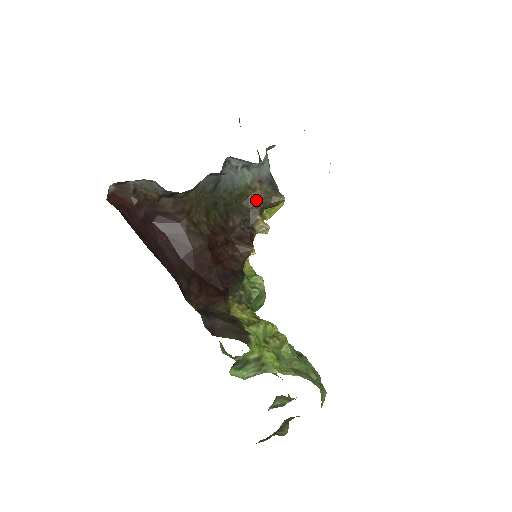
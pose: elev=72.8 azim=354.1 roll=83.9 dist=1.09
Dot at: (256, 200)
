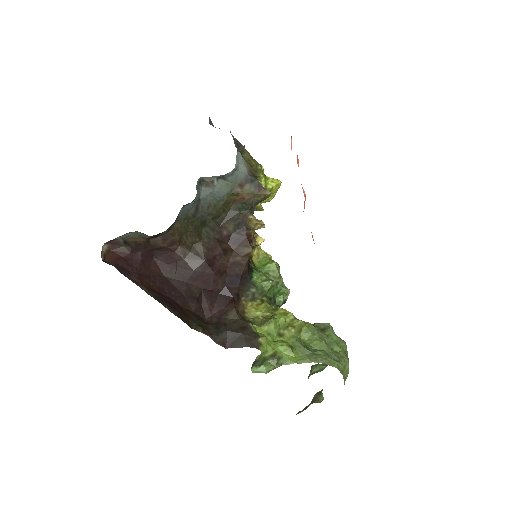
Dot at: (242, 203)
